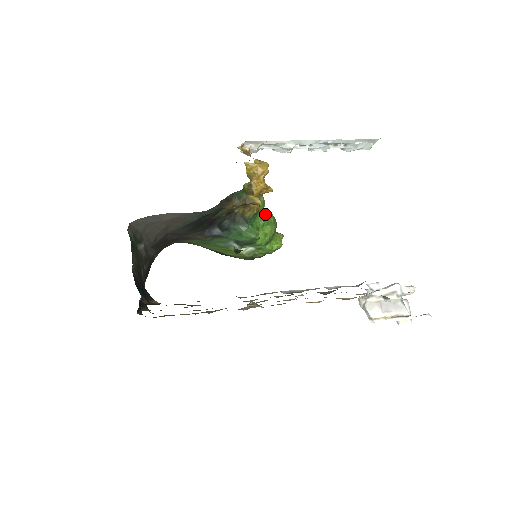
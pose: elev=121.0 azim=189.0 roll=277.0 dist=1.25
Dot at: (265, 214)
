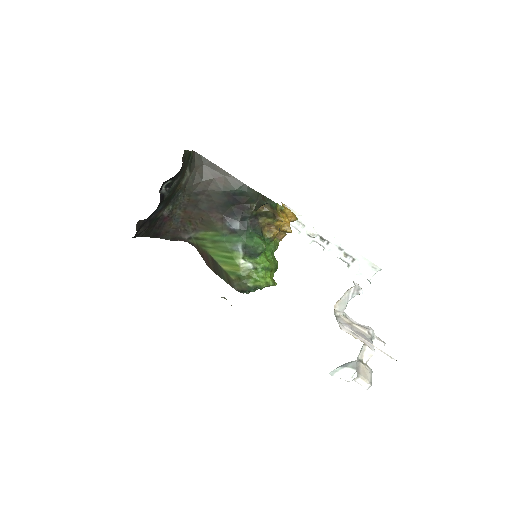
Dot at: occluded
